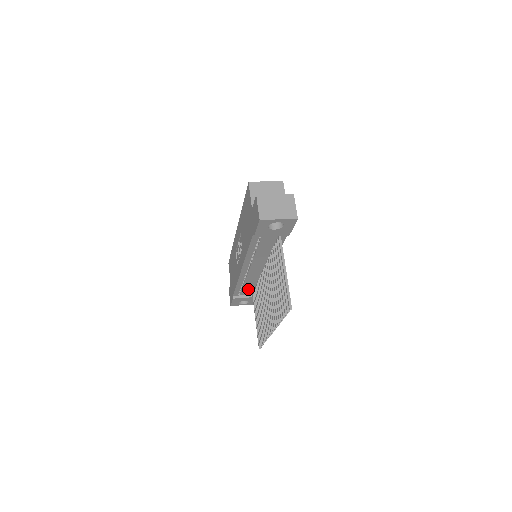
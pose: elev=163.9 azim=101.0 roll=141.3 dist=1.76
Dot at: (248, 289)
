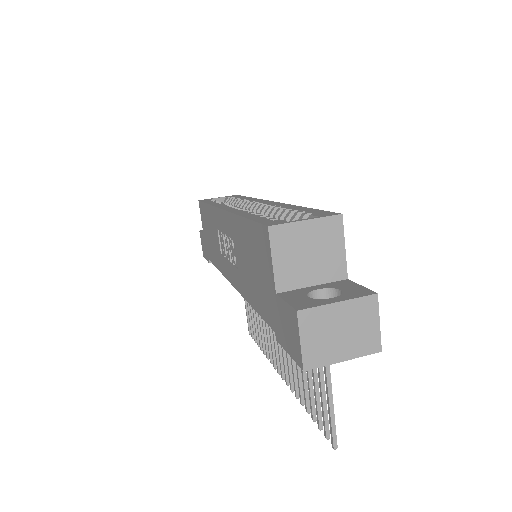
Dot at: occluded
